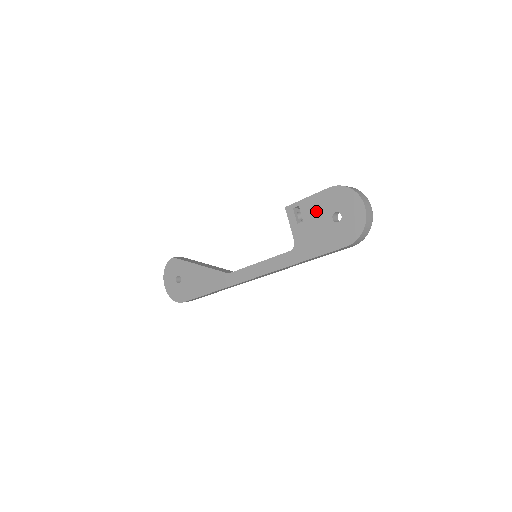
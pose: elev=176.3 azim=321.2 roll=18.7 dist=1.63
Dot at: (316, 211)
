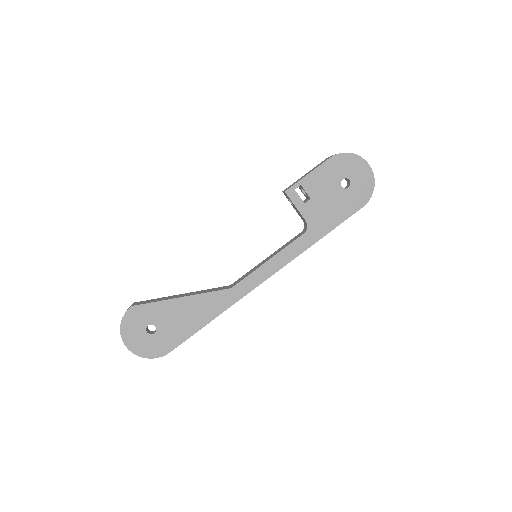
Dot at: (322, 184)
